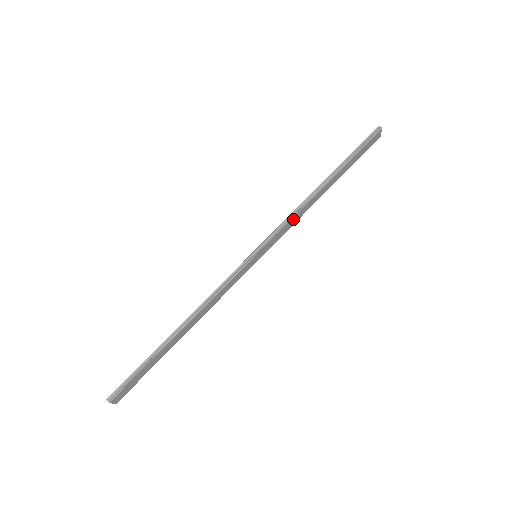
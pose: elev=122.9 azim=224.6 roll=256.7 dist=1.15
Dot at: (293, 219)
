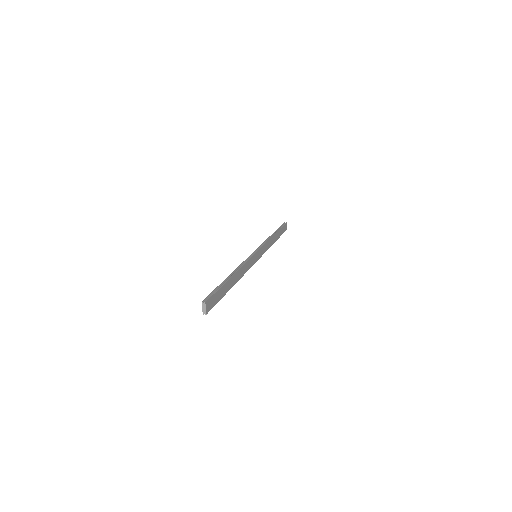
Dot at: (267, 244)
